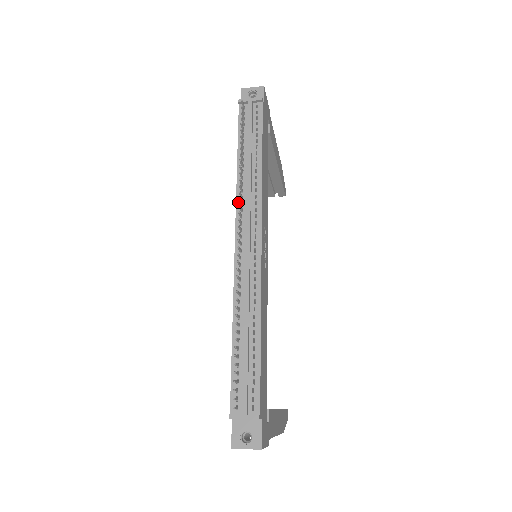
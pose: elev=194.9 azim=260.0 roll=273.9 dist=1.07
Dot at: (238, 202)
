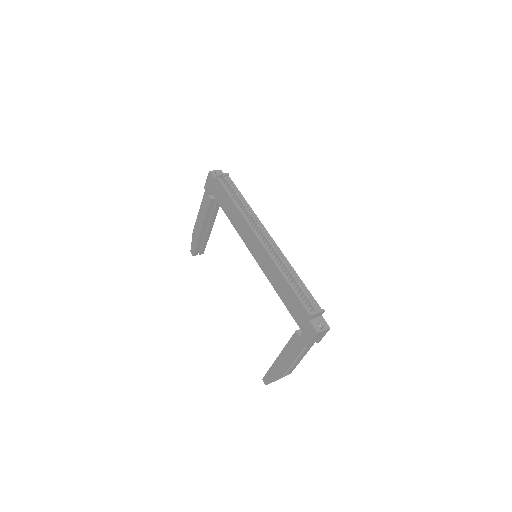
Dot at: (248, 221)
